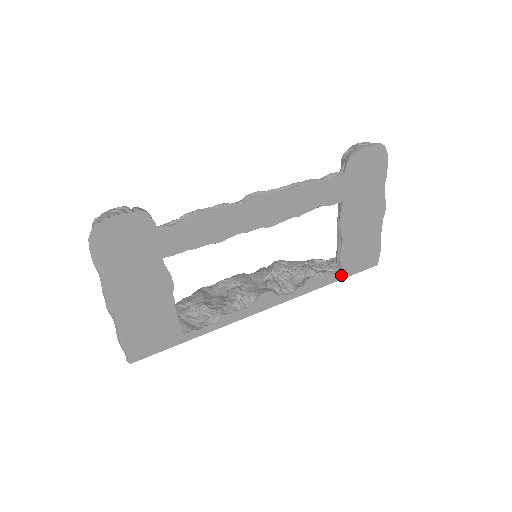
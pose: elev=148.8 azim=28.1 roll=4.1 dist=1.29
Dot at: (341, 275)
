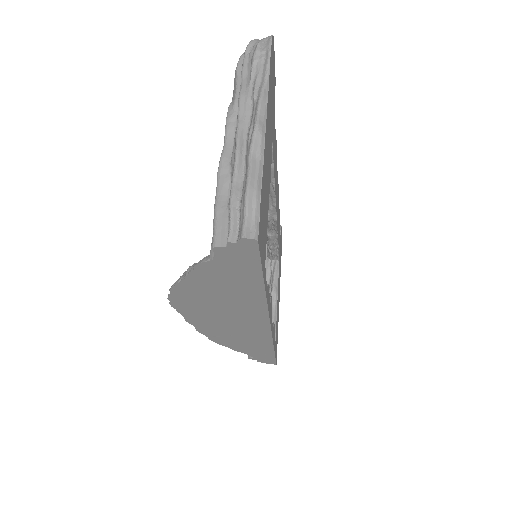
Dot at: occluded
